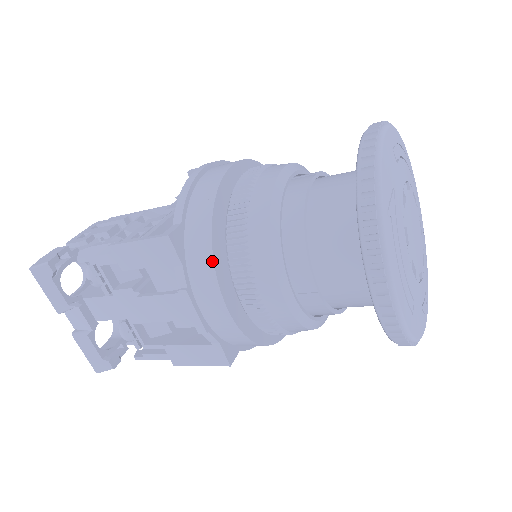
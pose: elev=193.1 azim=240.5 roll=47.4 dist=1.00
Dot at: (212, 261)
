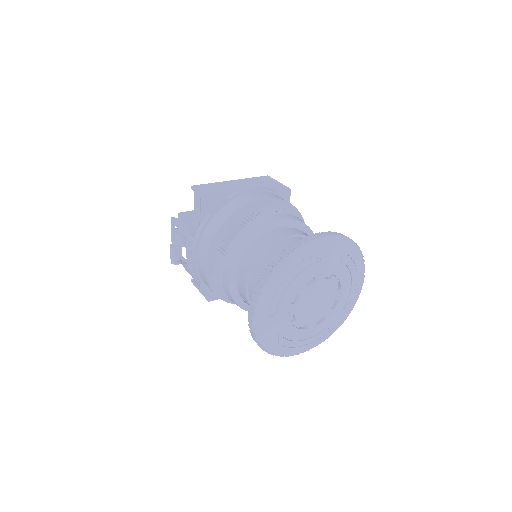
Dot at: occluded
